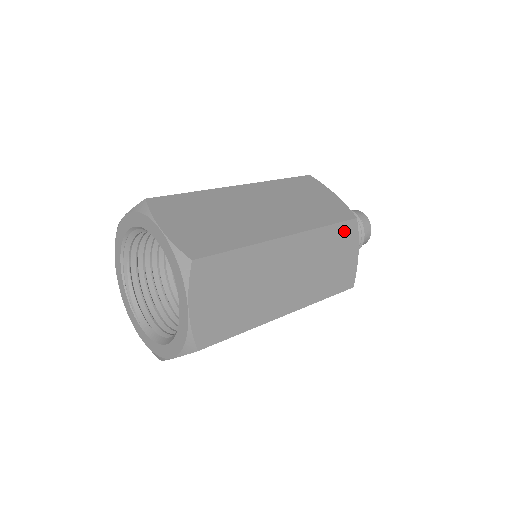
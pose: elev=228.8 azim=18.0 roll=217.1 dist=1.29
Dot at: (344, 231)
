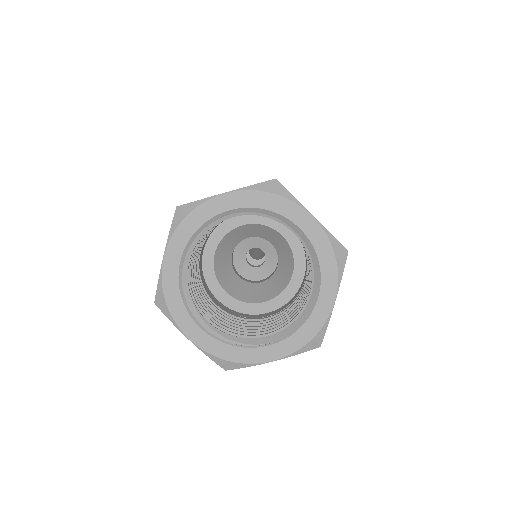
Dot at: occluded
